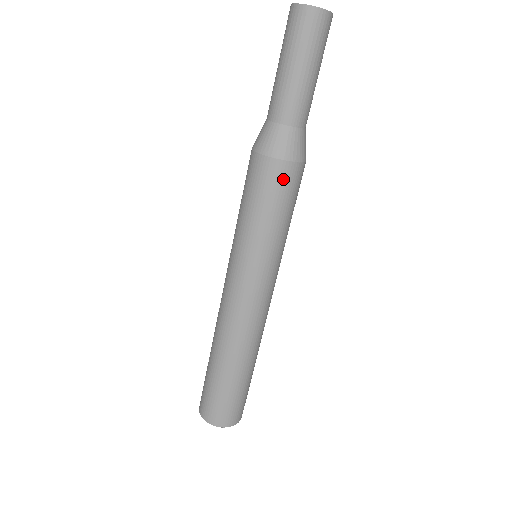
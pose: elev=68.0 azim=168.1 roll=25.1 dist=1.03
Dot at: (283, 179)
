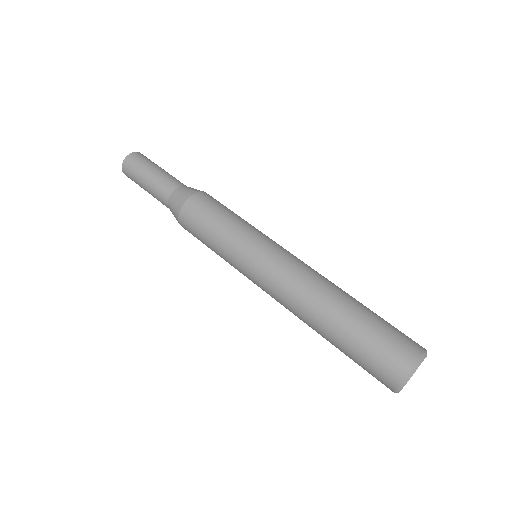
Dot at: (203, 201)
